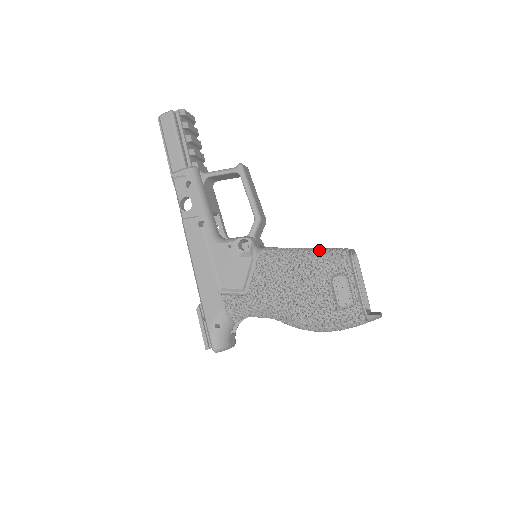
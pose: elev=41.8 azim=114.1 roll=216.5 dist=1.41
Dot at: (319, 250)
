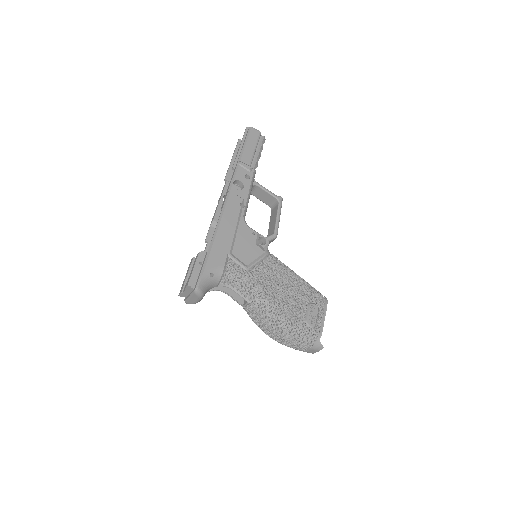
Dot at: (307, 282)
